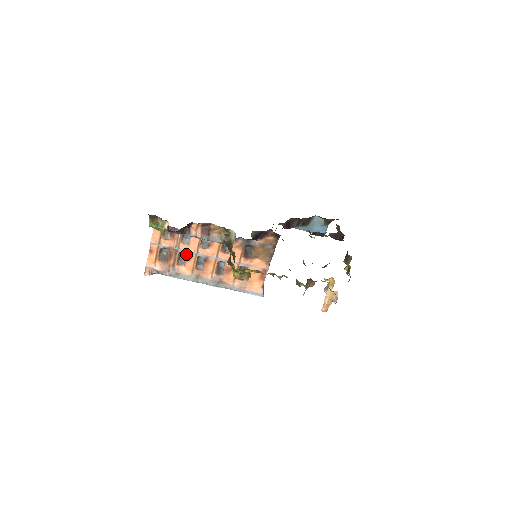
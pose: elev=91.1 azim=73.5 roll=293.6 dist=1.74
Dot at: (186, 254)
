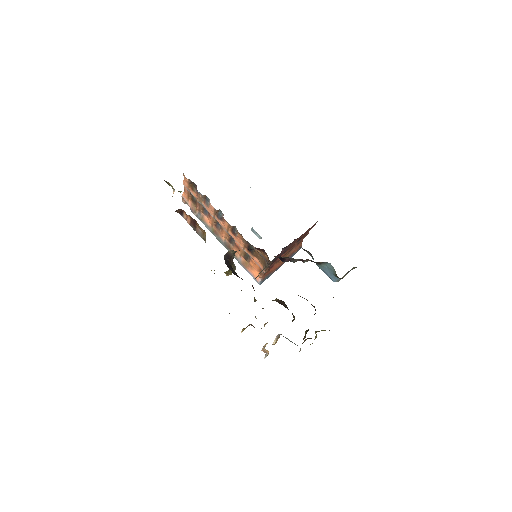
Dot at: occluded
